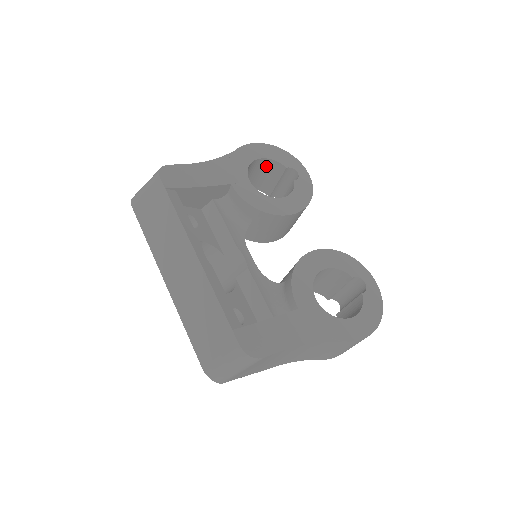
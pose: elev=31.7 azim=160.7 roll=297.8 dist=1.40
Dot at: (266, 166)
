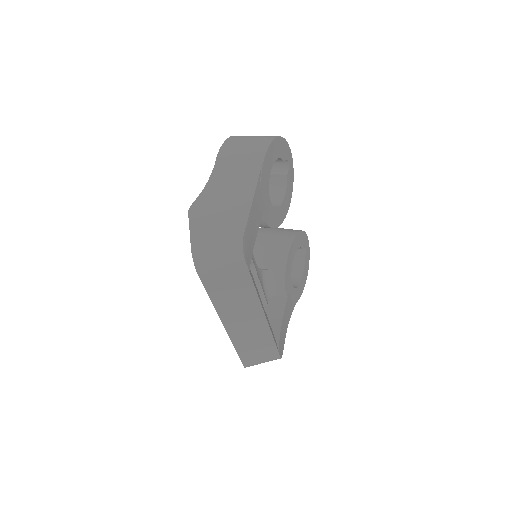
Dot at: occluded
